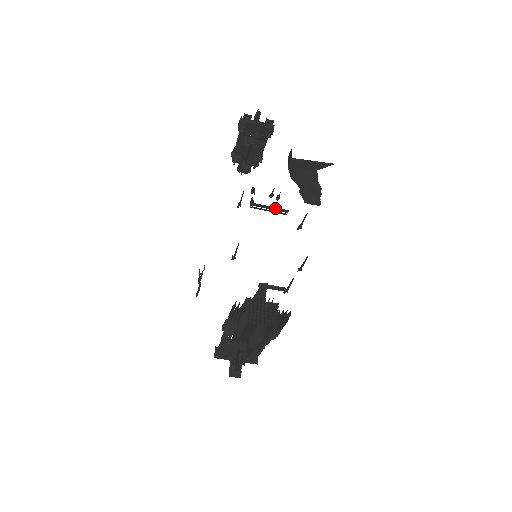
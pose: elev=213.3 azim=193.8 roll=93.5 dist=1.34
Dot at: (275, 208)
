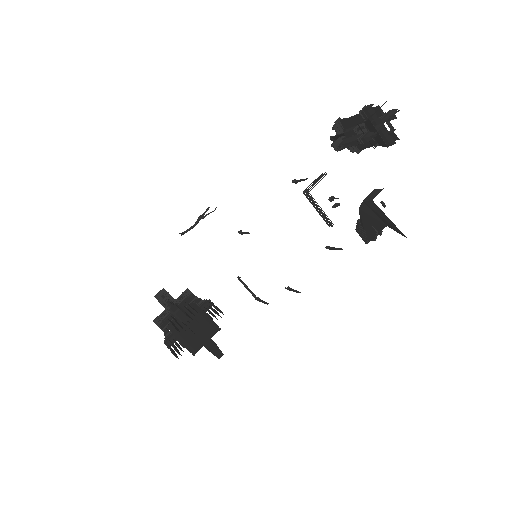
Dot at: (323, 213)
